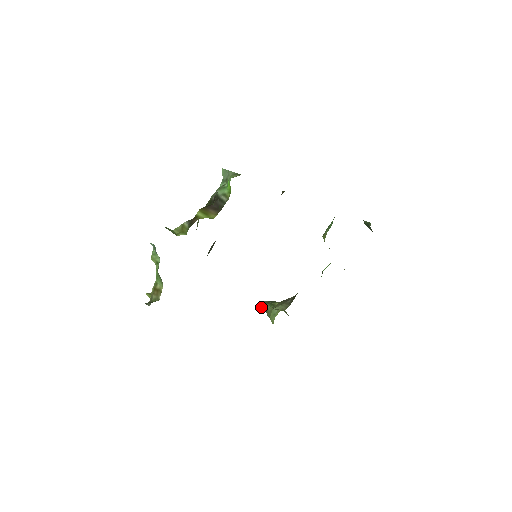
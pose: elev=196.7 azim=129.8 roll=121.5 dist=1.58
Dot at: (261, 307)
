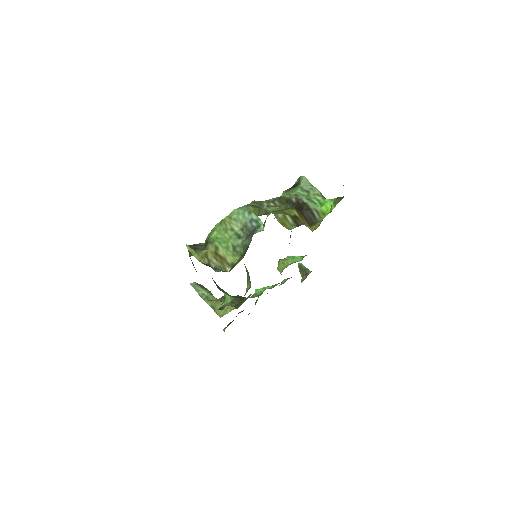
Dot at: (195, 288)
